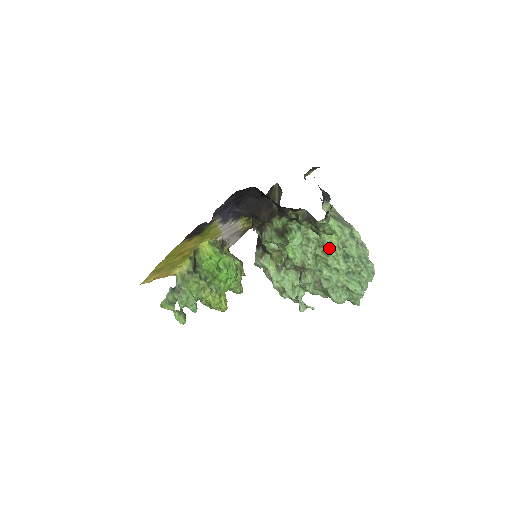
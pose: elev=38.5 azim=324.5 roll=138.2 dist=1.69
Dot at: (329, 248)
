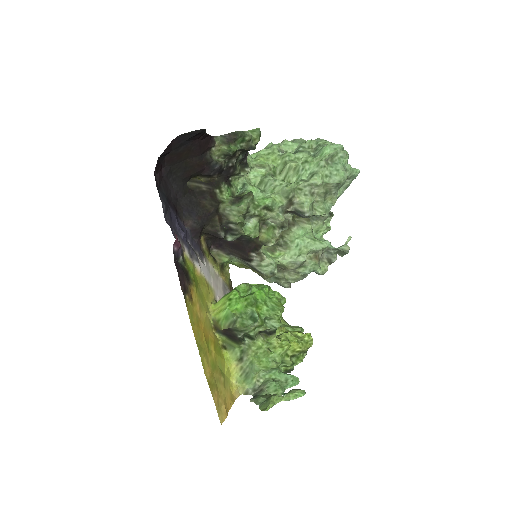
Dot at: (279, 165)
